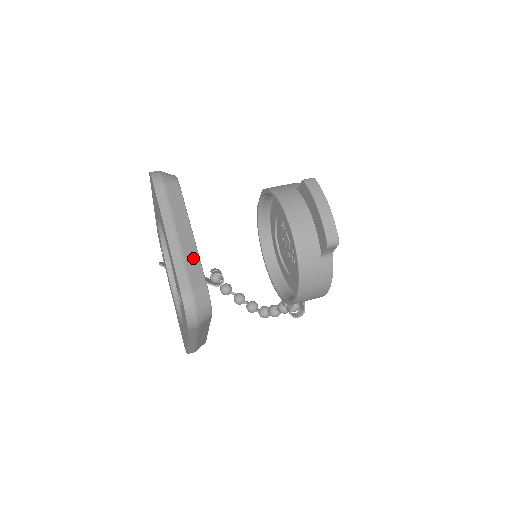
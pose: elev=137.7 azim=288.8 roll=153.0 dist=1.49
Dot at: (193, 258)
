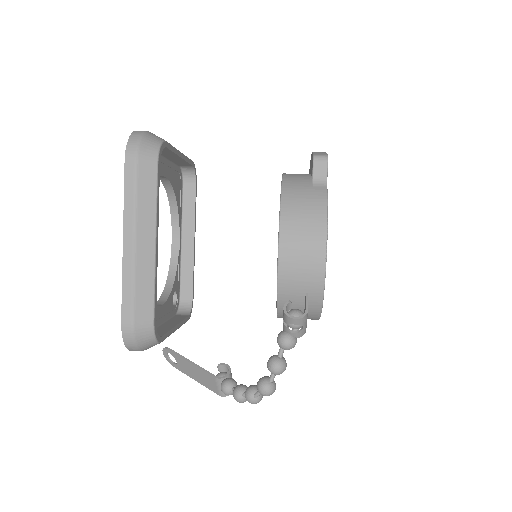
Dot at: occluded
